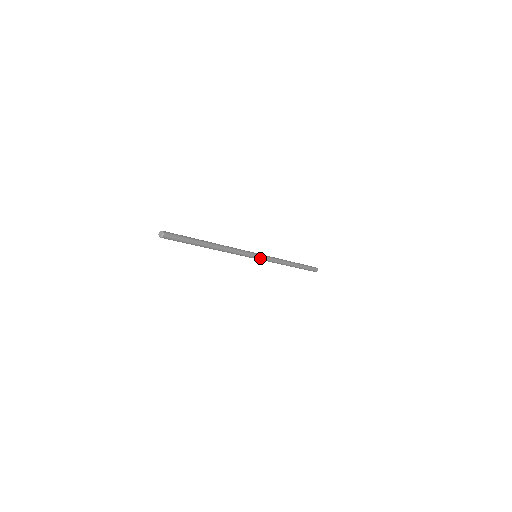
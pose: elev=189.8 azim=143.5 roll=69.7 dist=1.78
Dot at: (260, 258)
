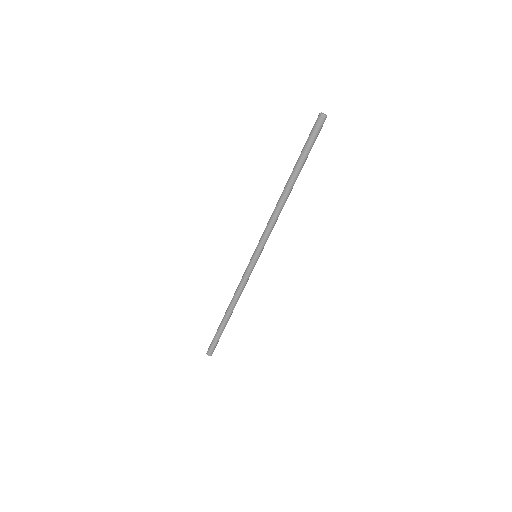
Dot at: (256, 261)
